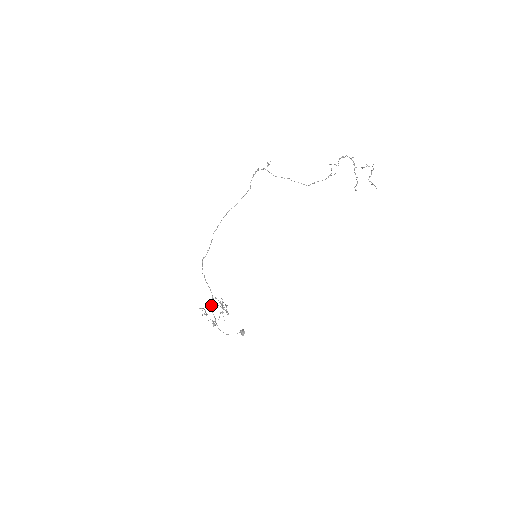
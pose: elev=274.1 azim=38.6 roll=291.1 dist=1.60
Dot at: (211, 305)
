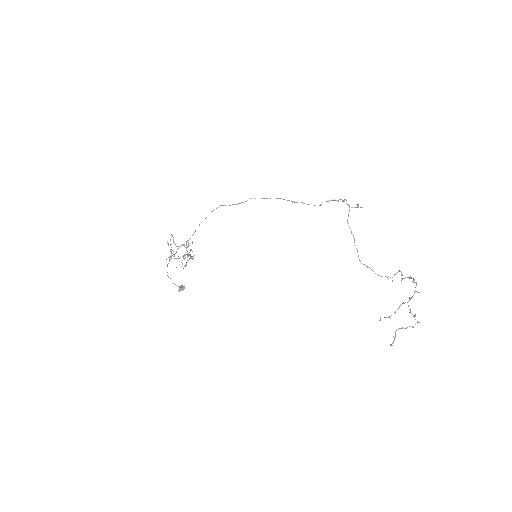
Dot at: occluded
